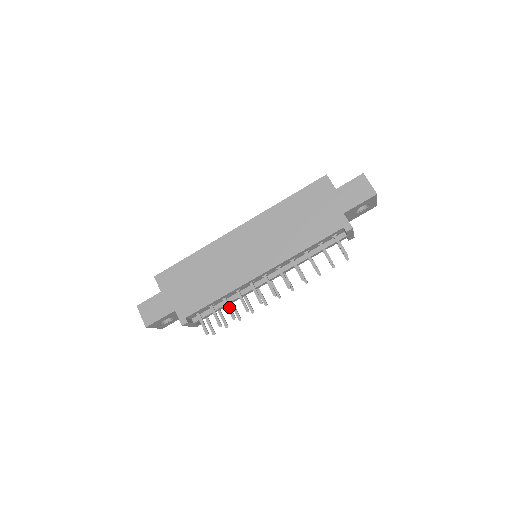
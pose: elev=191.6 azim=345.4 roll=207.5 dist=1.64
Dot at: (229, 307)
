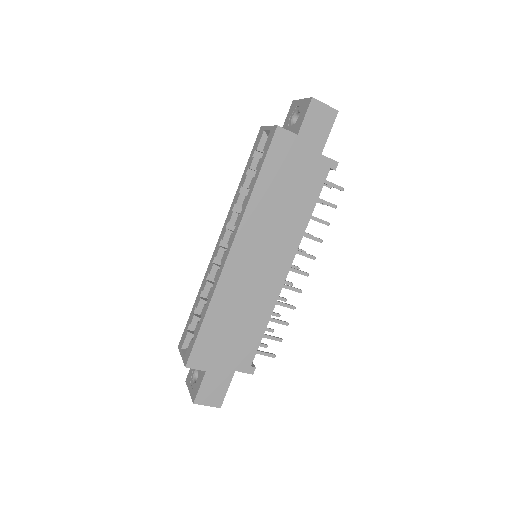
Dot at: (277, 320)
